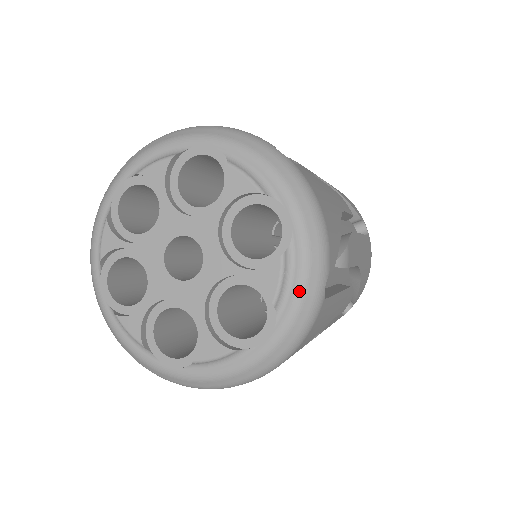
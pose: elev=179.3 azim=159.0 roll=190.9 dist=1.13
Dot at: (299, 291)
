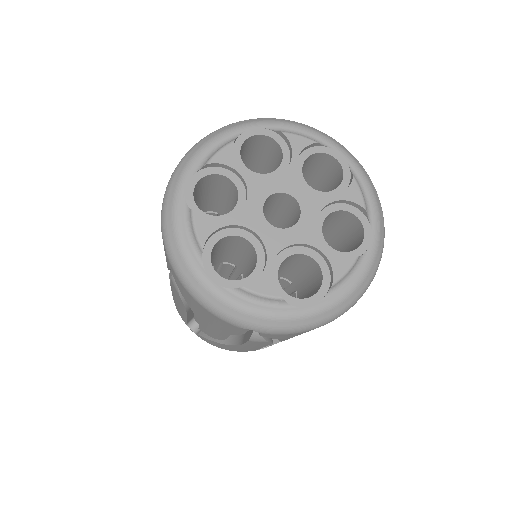
Dot at: (373, 198)
